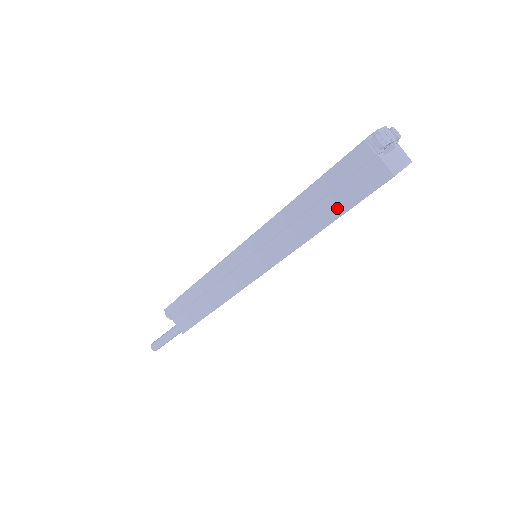
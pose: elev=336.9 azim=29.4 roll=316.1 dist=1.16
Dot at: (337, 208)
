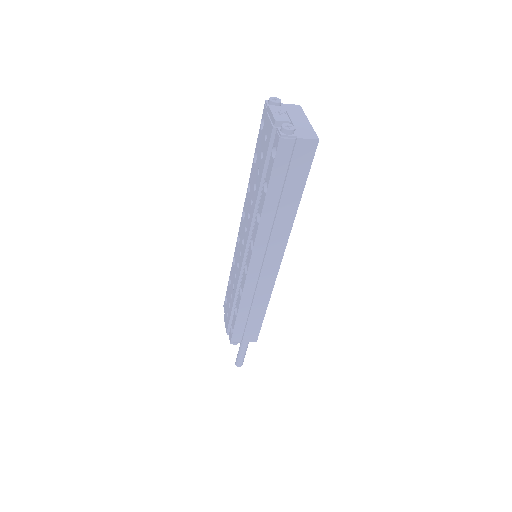
Dot at: (297, 189)
